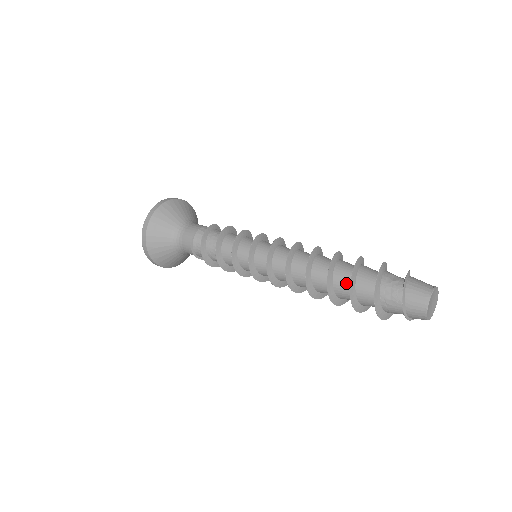
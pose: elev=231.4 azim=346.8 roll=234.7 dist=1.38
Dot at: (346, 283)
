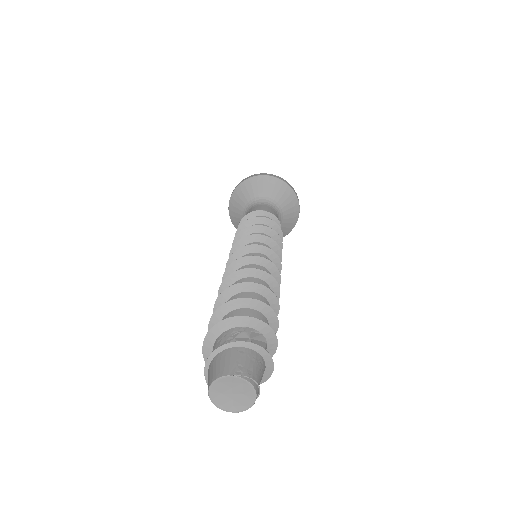
Dot at: occluded
